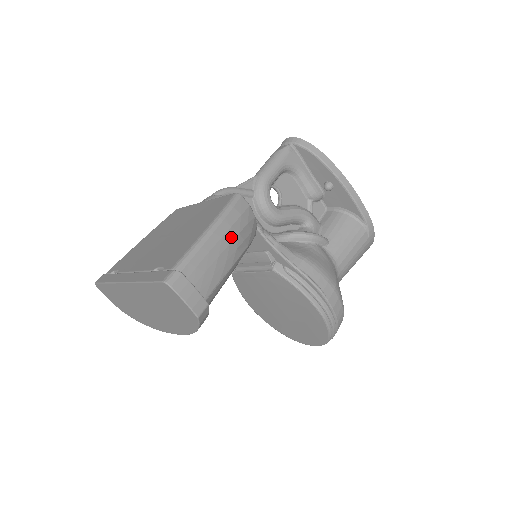
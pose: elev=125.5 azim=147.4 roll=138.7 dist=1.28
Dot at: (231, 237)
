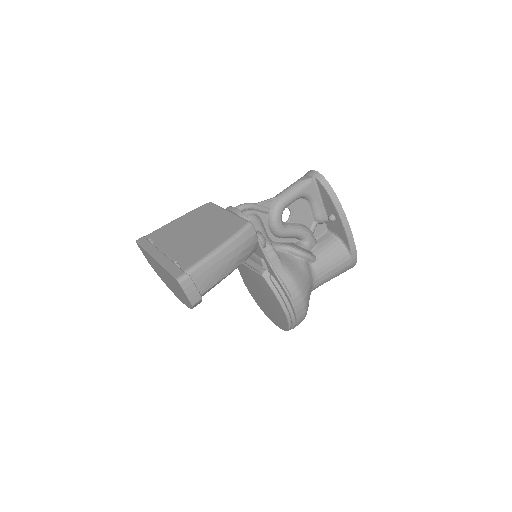
Dot at: (234, 255)
